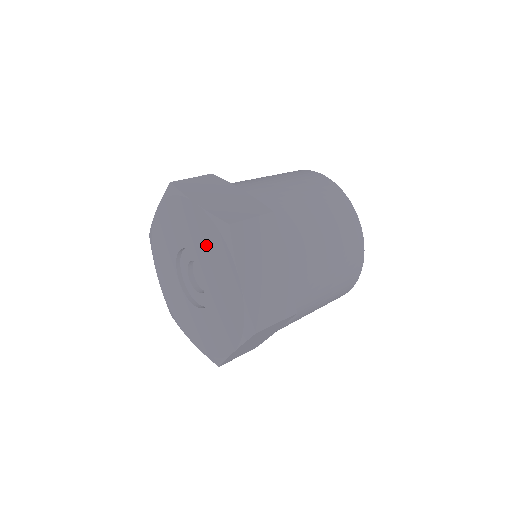
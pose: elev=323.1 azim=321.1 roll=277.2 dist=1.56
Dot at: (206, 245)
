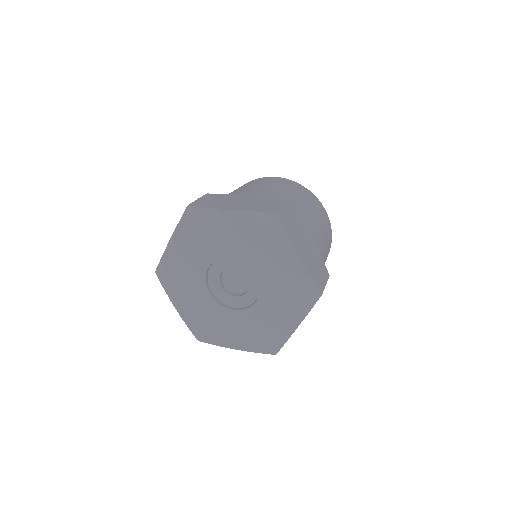
Dot at: (250, 243)
